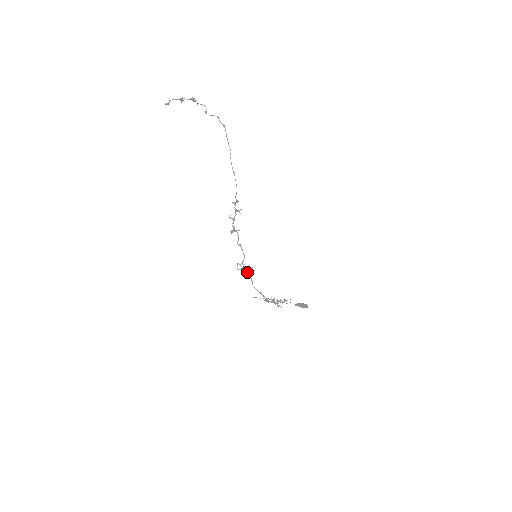
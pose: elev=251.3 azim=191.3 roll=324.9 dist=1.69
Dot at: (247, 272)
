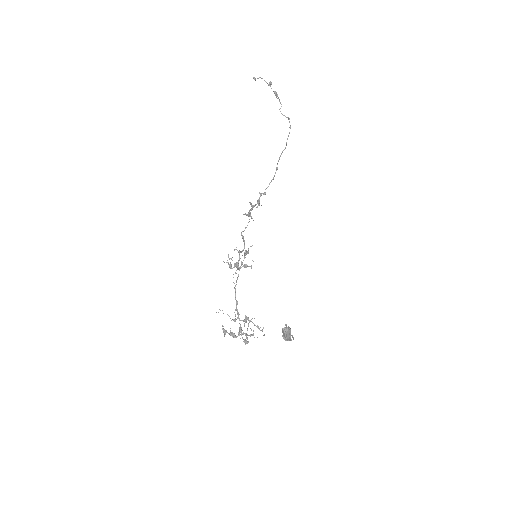
Dot at: occluded
